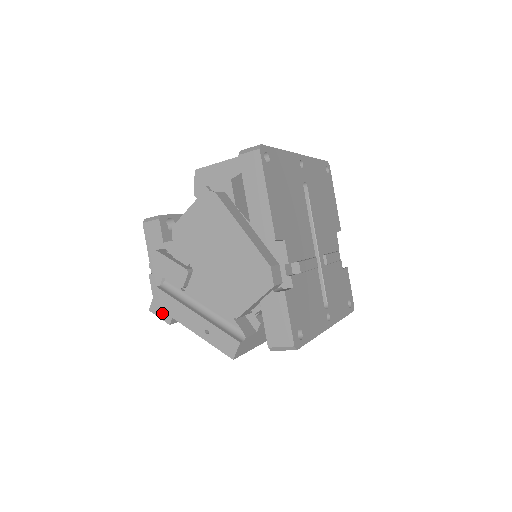
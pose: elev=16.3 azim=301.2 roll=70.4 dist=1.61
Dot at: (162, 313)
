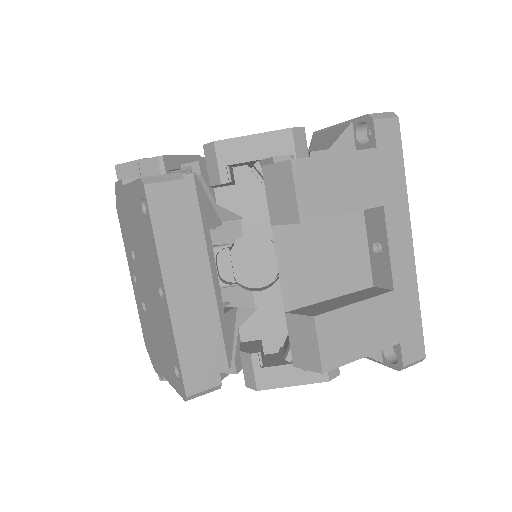
Dot at: occluded
